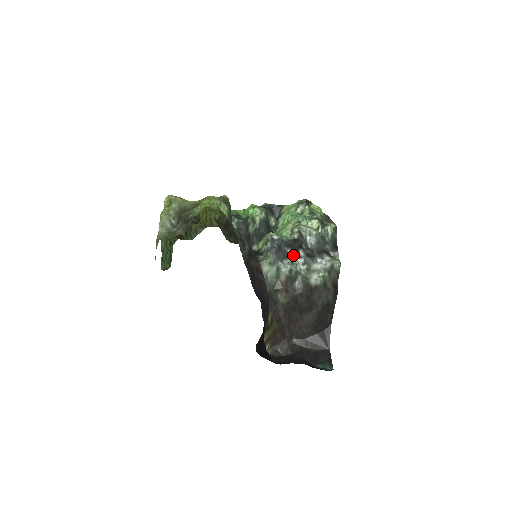
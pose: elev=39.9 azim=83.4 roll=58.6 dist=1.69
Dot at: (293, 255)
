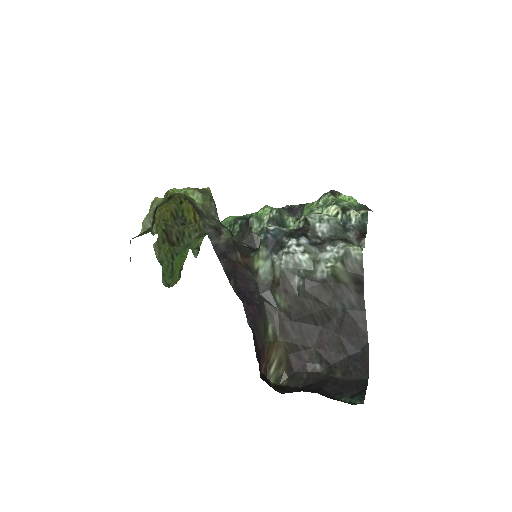
Dot at: (290, 244)
